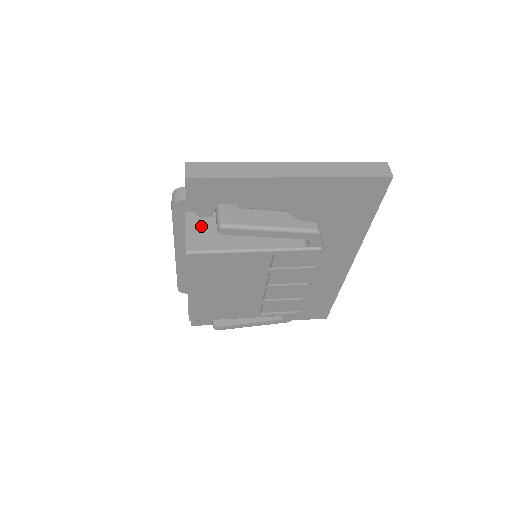
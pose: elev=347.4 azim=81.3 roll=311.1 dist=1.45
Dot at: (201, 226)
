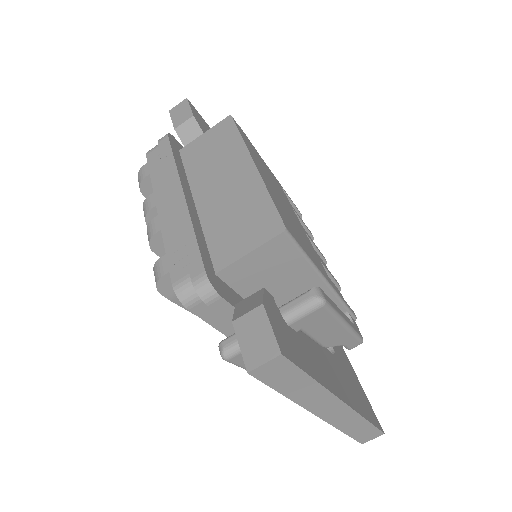
Dot at: occluded
